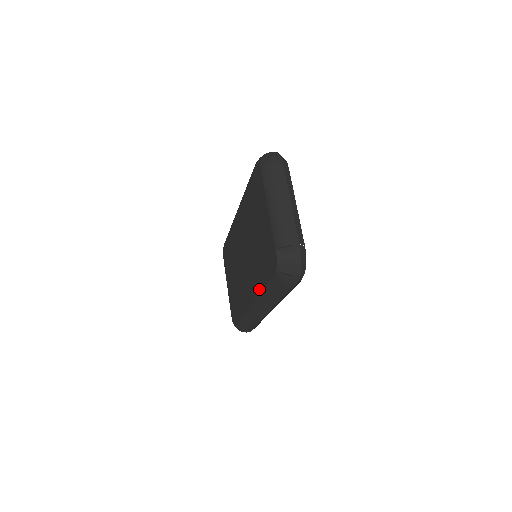
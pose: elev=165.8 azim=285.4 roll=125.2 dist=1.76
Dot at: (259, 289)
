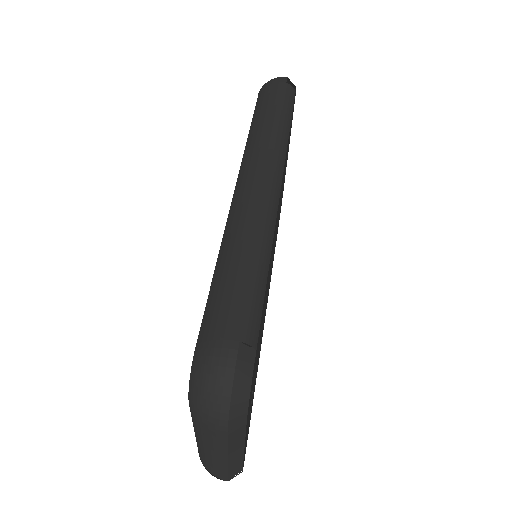
Dot at: occluded
